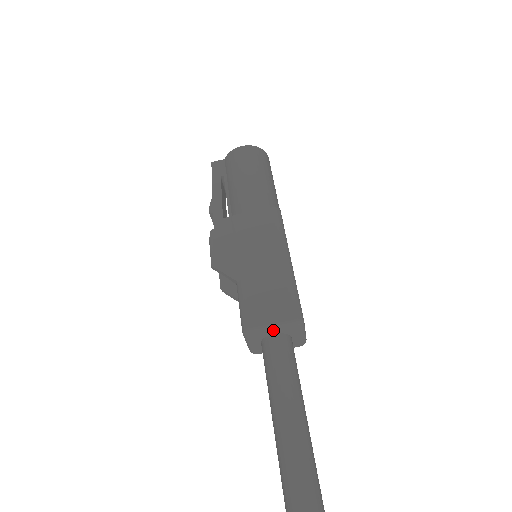
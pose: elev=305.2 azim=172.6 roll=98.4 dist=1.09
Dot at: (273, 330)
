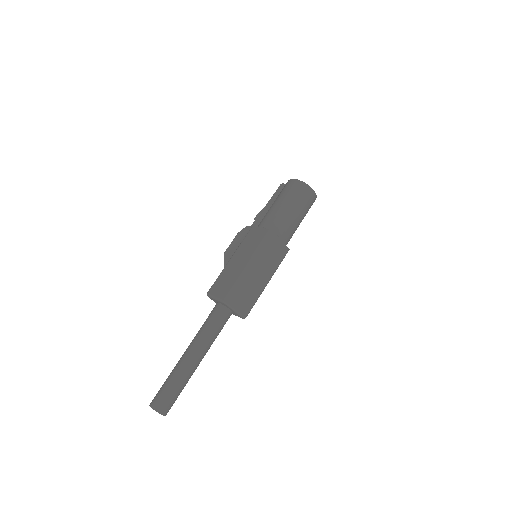
Dot at: (216, 300)
